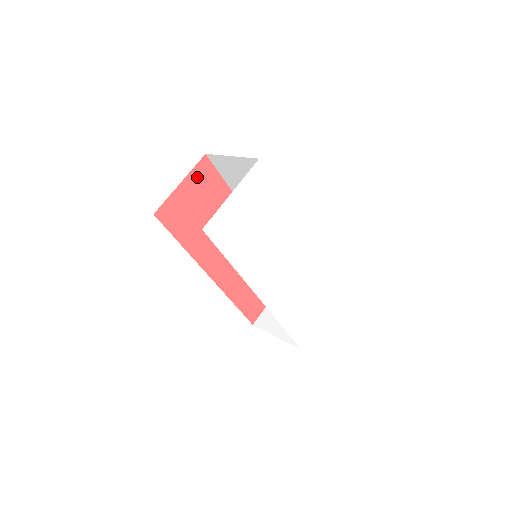
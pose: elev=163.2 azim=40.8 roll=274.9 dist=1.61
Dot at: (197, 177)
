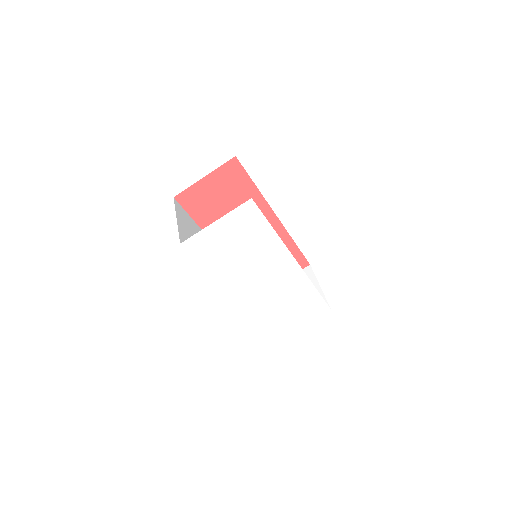
Dot at: (223, 174)
